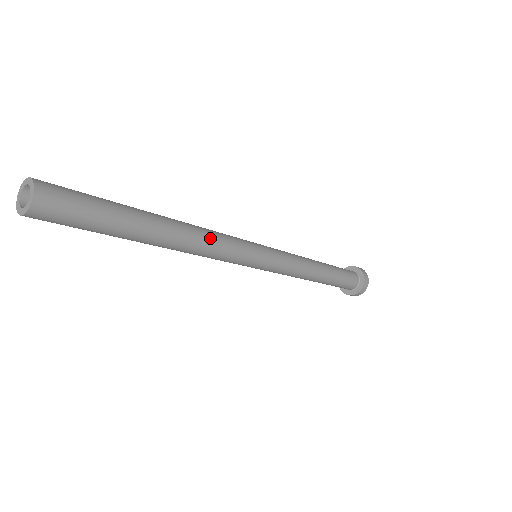
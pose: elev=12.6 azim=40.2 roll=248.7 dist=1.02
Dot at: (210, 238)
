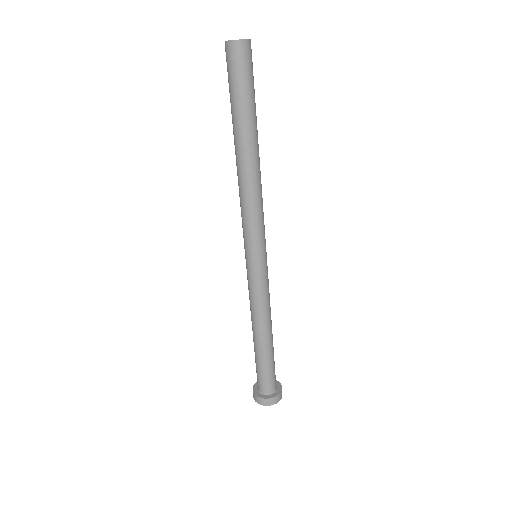
Dot at: (258, 195)
